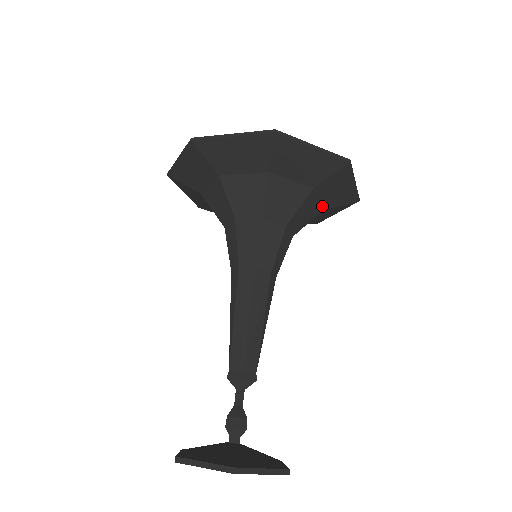
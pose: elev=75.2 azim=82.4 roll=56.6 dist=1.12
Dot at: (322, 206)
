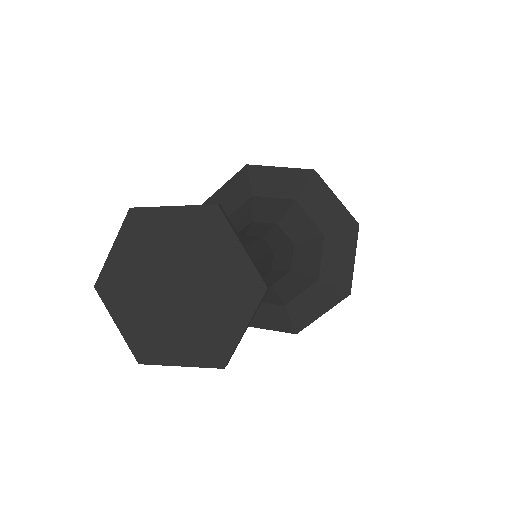
Dot at: (321, 271)
